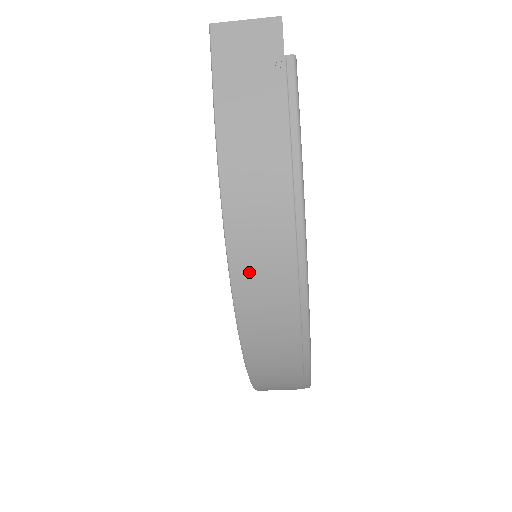
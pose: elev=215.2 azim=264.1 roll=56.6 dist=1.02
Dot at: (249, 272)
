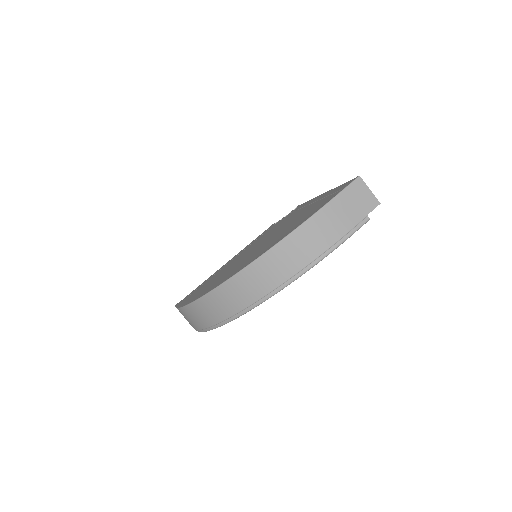
Dot at: (271, 261)
